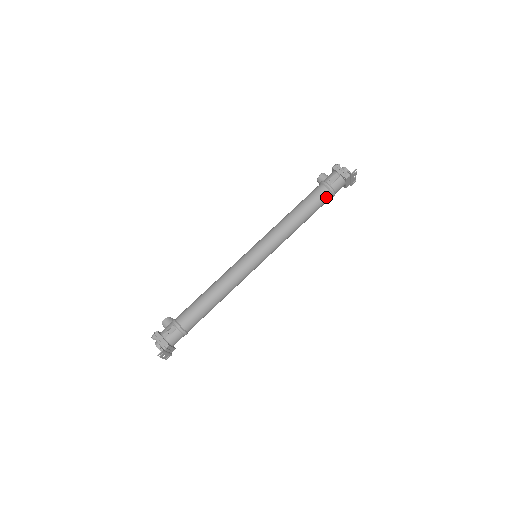
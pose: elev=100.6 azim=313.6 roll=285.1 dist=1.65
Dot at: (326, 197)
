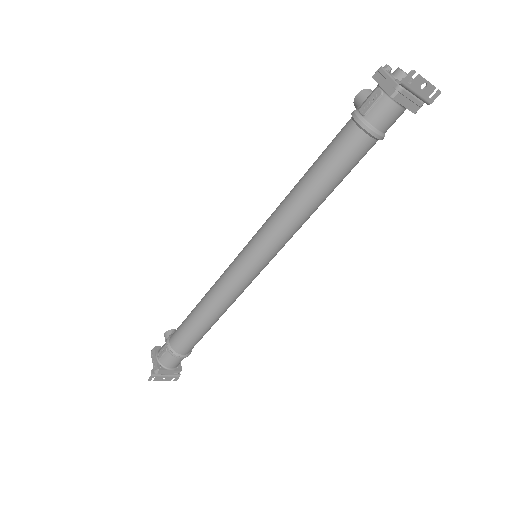
Dot at: (357, 144)
